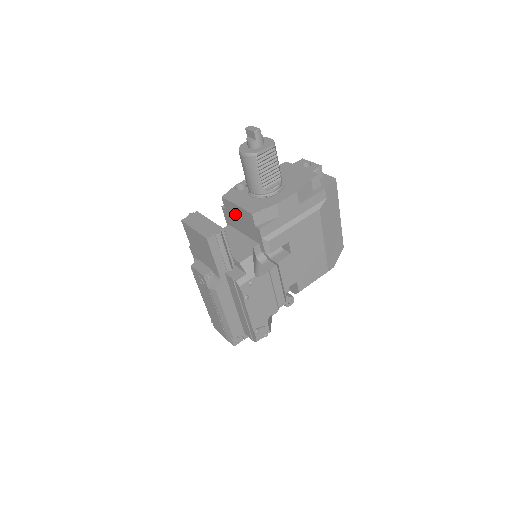
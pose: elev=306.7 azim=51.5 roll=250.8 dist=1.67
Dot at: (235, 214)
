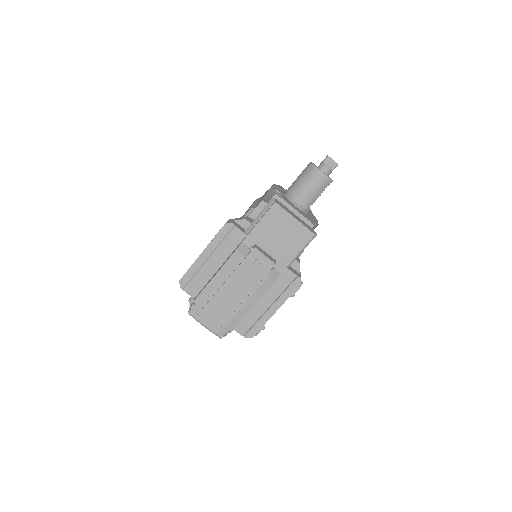
Dot at: occluded
